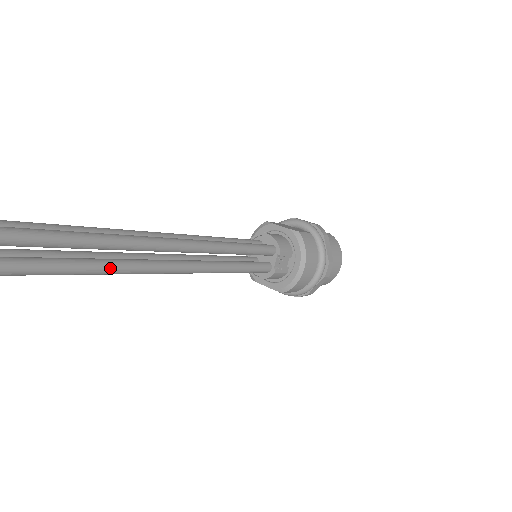
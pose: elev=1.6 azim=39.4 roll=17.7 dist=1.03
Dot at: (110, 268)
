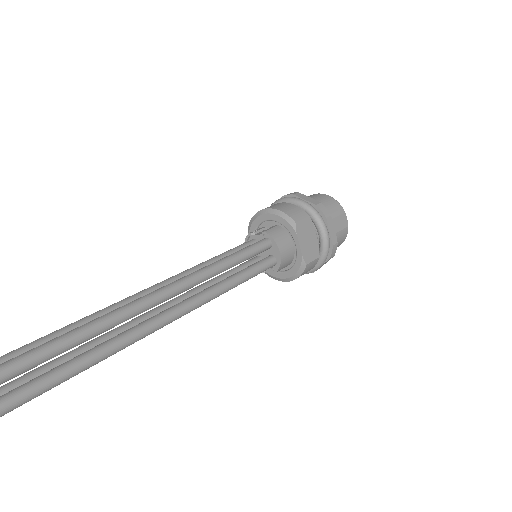
Dot at: occluded
